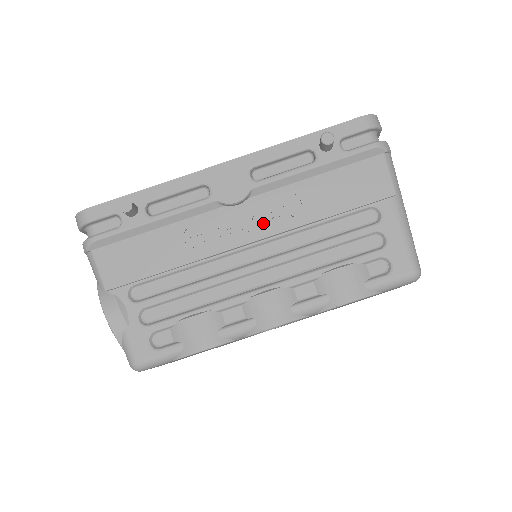
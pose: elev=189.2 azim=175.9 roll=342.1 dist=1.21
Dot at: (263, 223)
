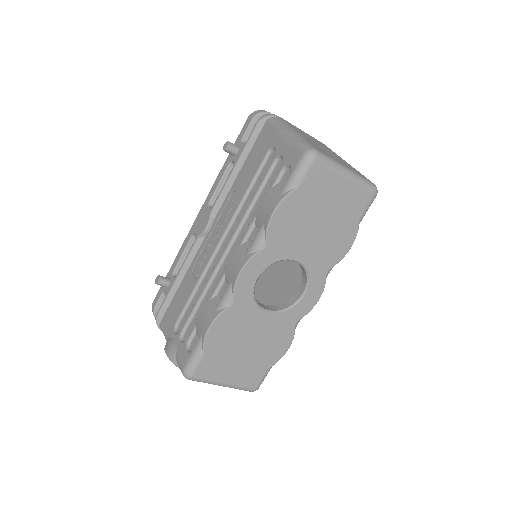
Dot at: (223, 224)
